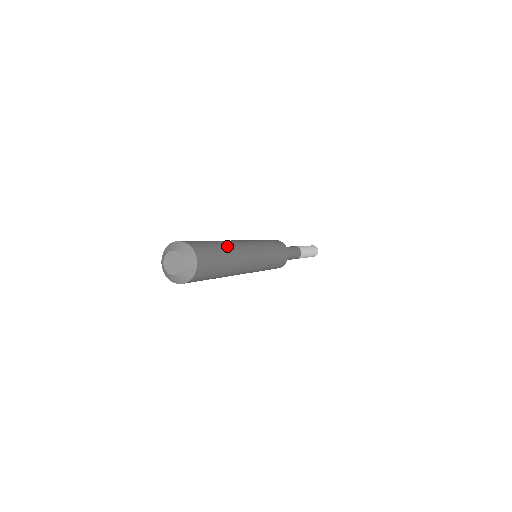
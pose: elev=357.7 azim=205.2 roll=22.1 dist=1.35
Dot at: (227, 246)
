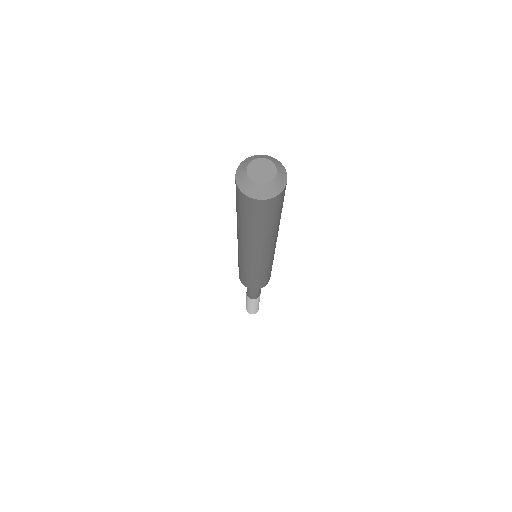
Dot at: occluded
